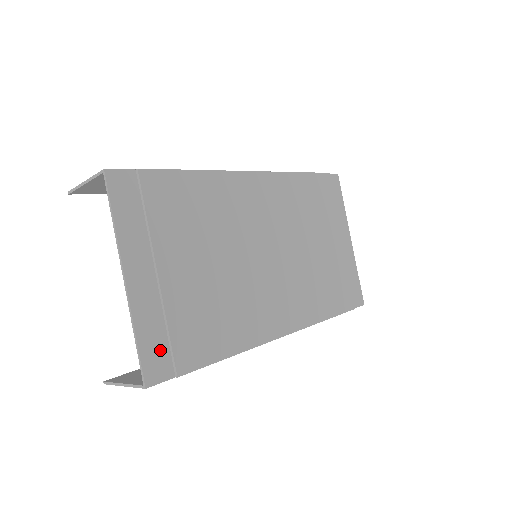
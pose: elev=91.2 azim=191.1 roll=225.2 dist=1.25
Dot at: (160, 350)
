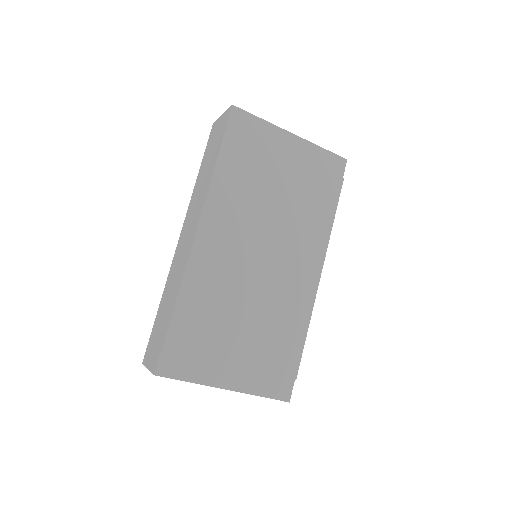
Dot at: (276, 383)
